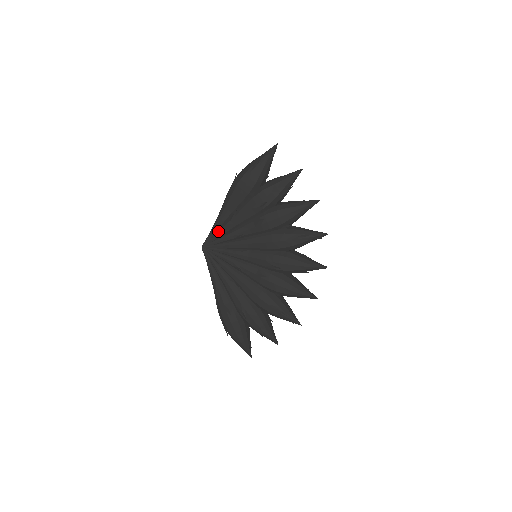
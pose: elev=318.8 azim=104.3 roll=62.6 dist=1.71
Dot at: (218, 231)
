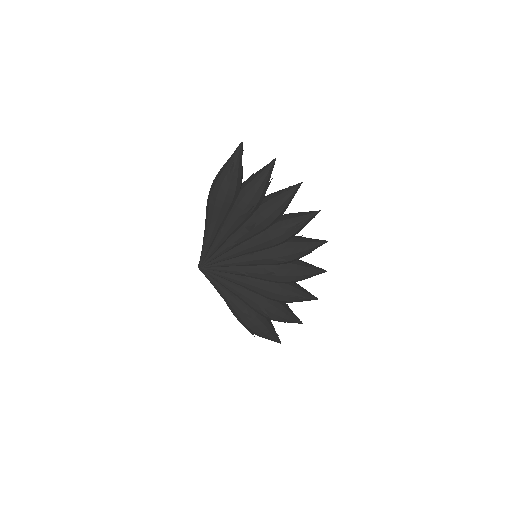
Dot at: (210, 248)
